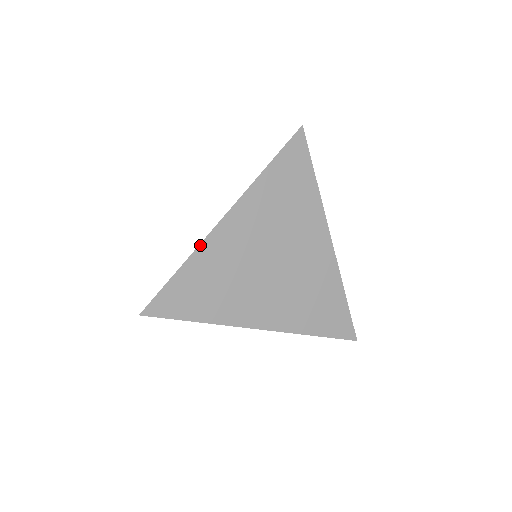
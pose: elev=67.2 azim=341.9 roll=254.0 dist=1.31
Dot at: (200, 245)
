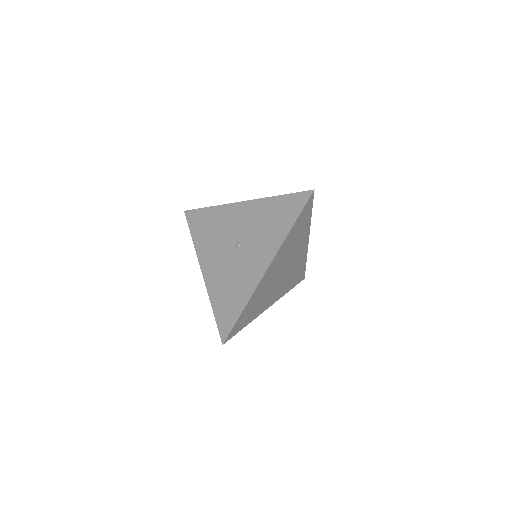
Dot at: (254, 291)
